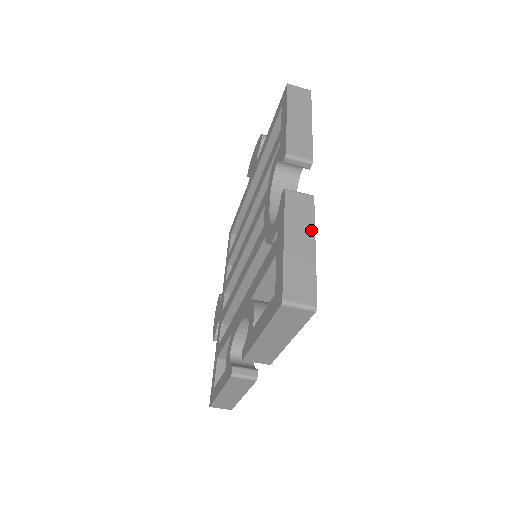
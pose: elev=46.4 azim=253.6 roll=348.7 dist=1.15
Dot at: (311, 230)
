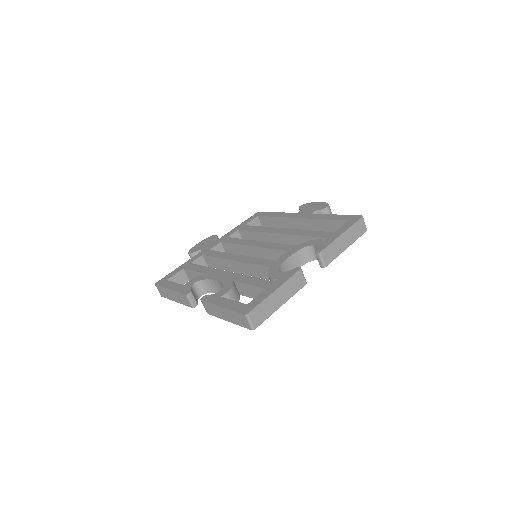
Dot at: (289, 297)
